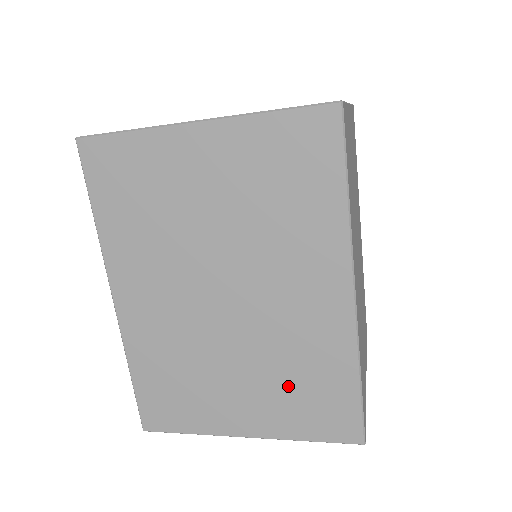
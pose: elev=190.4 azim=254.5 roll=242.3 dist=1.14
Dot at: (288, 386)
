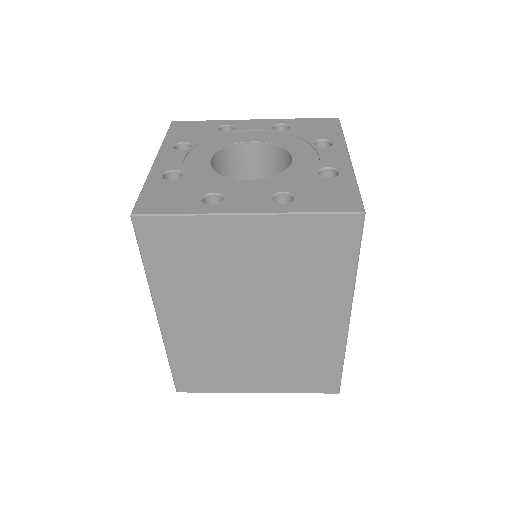
Dot at: (292, 367)
